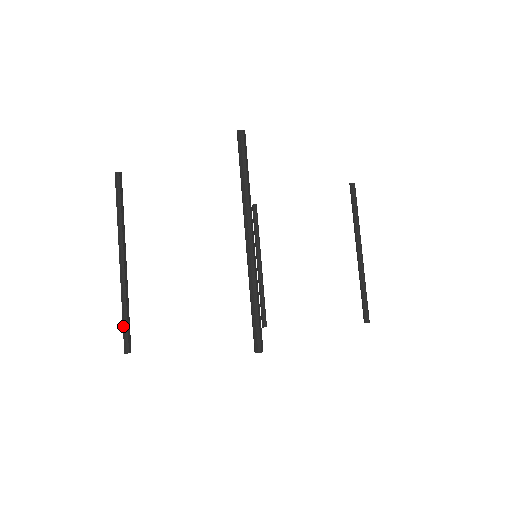
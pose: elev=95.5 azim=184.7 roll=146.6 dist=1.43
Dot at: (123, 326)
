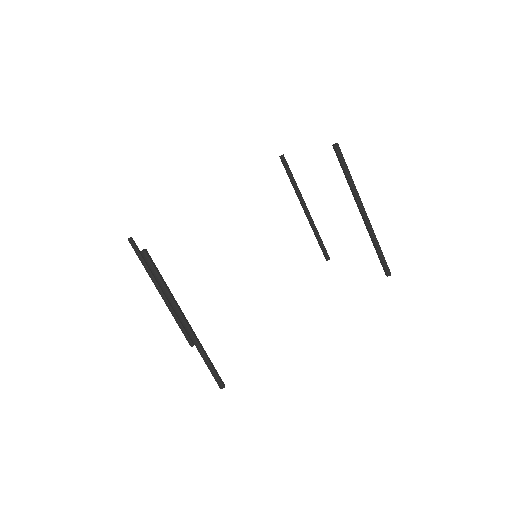
Dot at: (182, 332)
